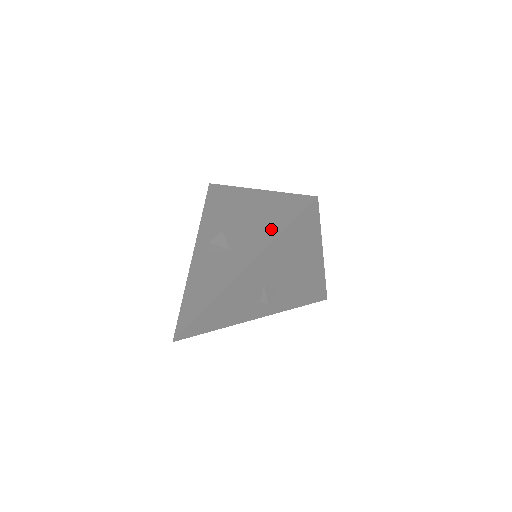
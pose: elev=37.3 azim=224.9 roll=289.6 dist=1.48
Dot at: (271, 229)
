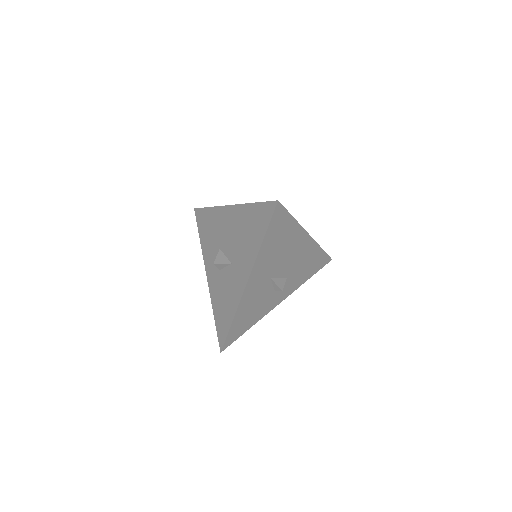
Dot at: (255, 238)
